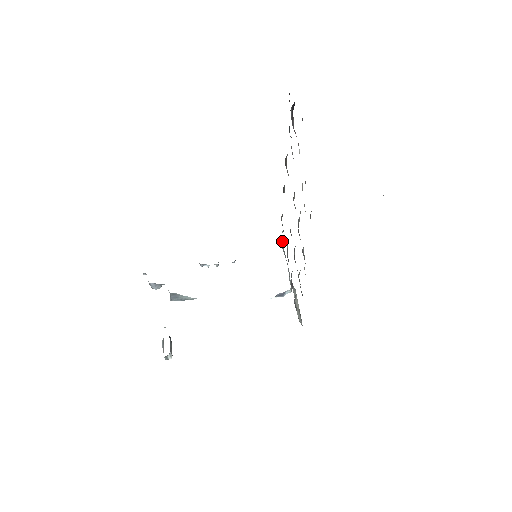
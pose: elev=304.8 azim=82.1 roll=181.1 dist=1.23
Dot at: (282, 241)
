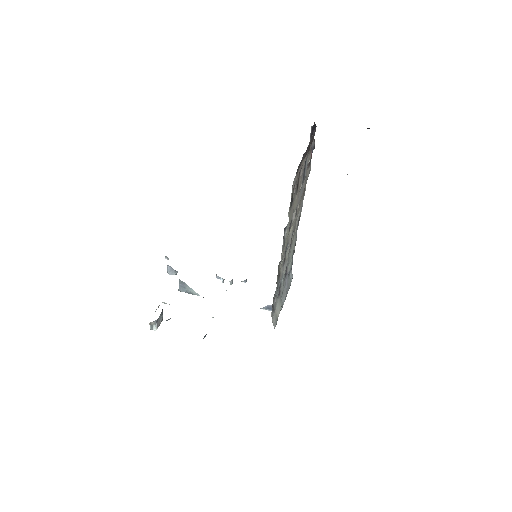
Dot at: (292, 275)
